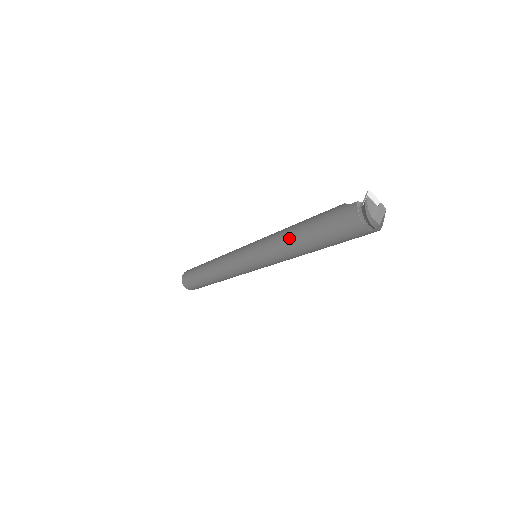
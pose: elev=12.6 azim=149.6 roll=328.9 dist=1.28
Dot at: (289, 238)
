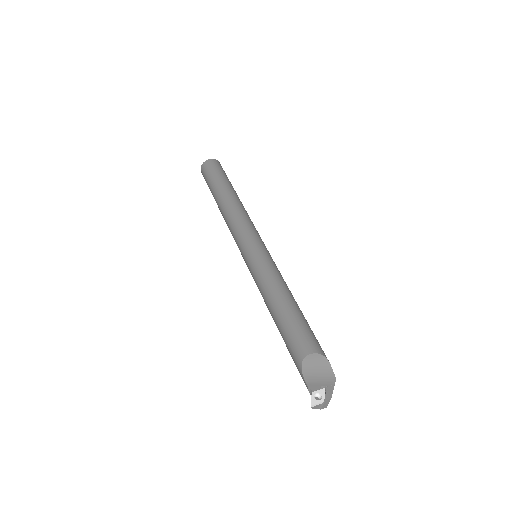
Dot at: (273, 319)
